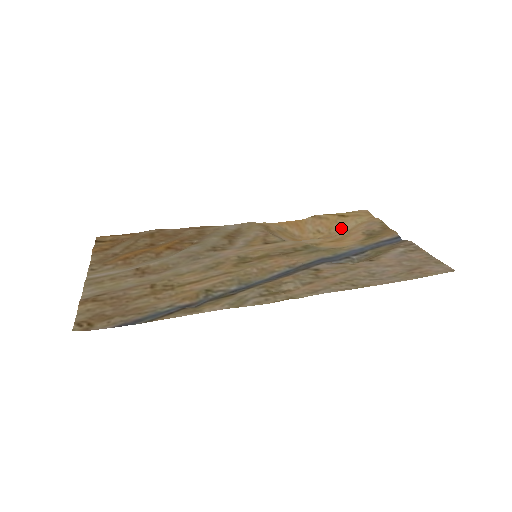
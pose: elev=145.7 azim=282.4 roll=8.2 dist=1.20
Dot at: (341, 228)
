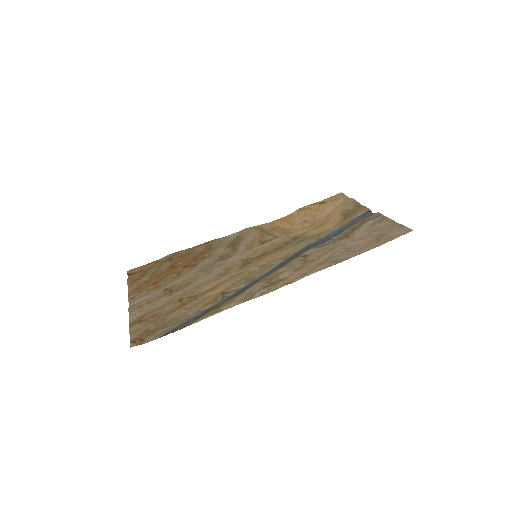
Dot at: (323, 214)
